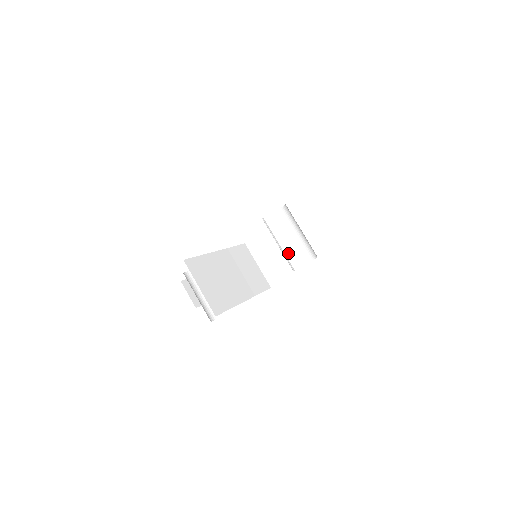
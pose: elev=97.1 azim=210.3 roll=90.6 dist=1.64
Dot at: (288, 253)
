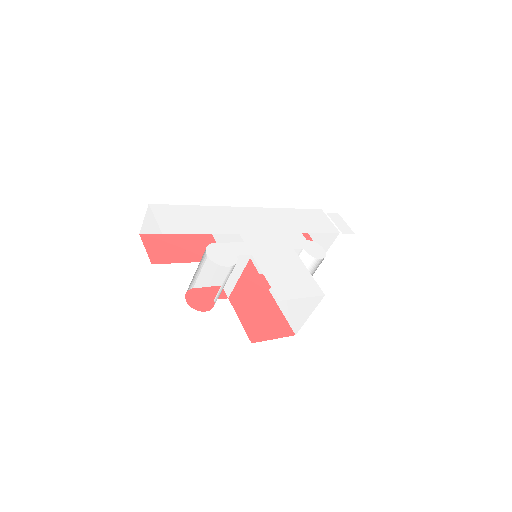
Dot at: occluded
